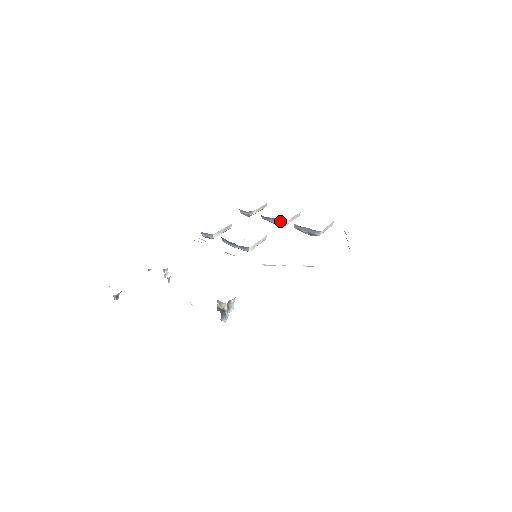
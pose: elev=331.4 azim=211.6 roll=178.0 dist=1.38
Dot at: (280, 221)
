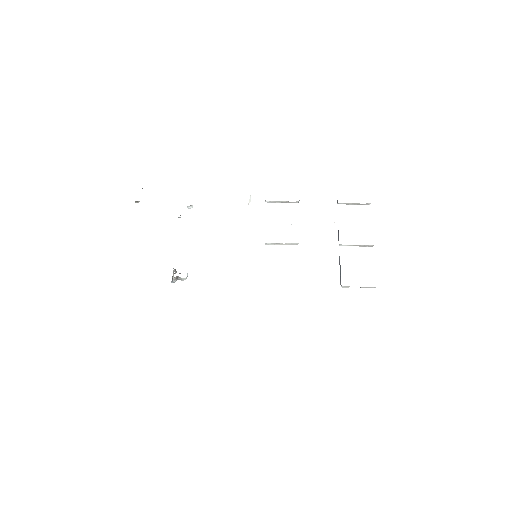
Dot at: occluded
